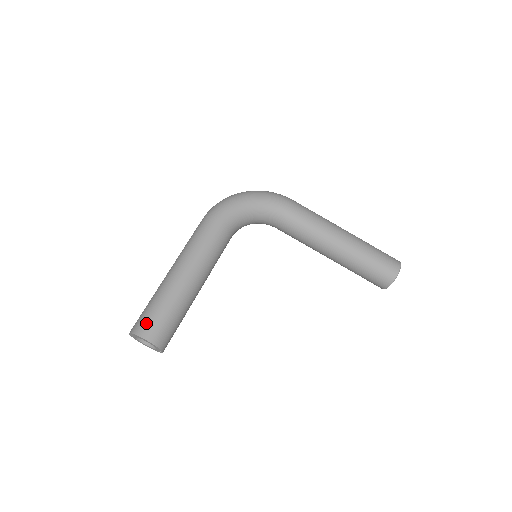
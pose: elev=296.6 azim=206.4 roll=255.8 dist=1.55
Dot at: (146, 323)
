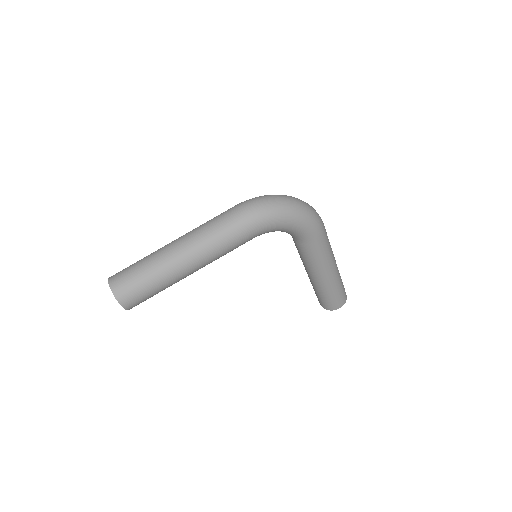
Dot at: (130, 294)
